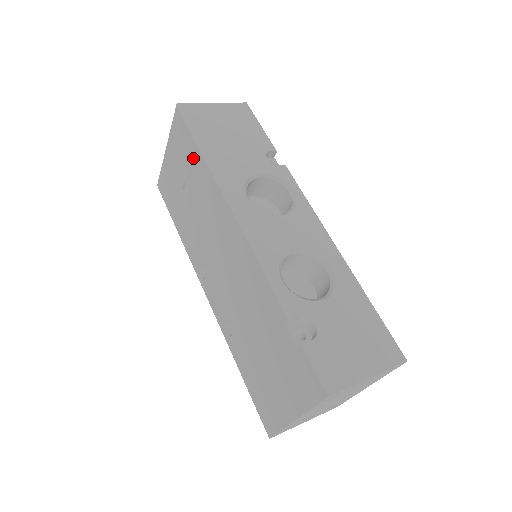
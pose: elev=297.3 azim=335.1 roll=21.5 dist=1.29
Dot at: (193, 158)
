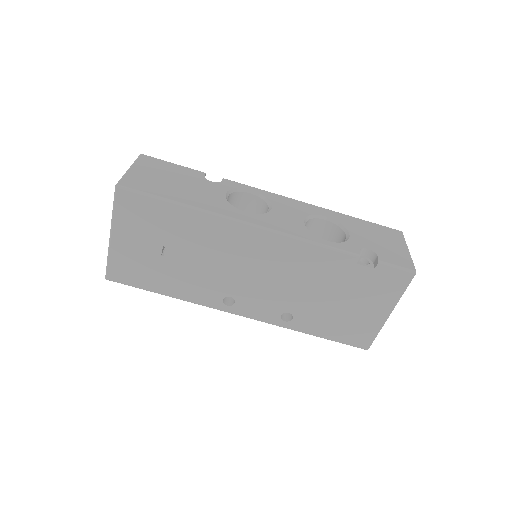
Dot at: (171, 218)
